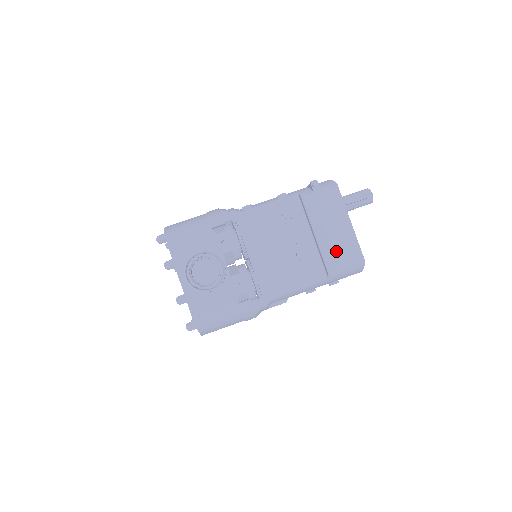
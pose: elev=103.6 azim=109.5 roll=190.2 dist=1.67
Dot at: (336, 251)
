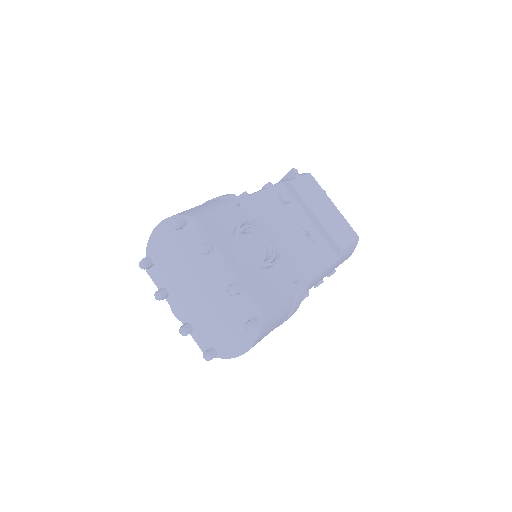
Dot at: (337, 230)
